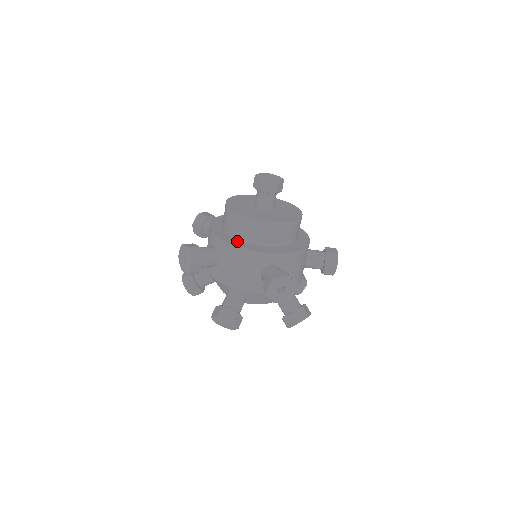
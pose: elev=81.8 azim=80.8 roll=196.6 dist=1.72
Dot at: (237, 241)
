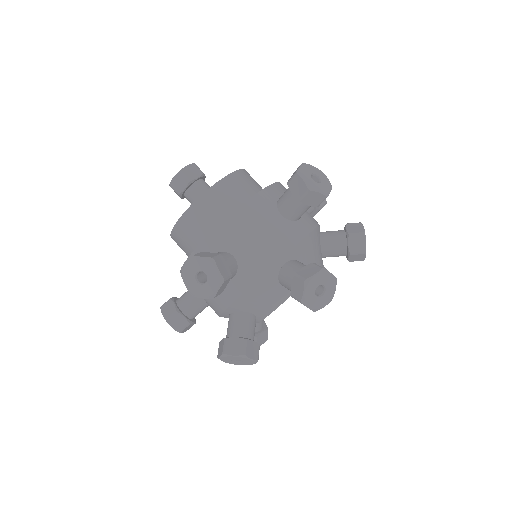
Dot at: occluded
